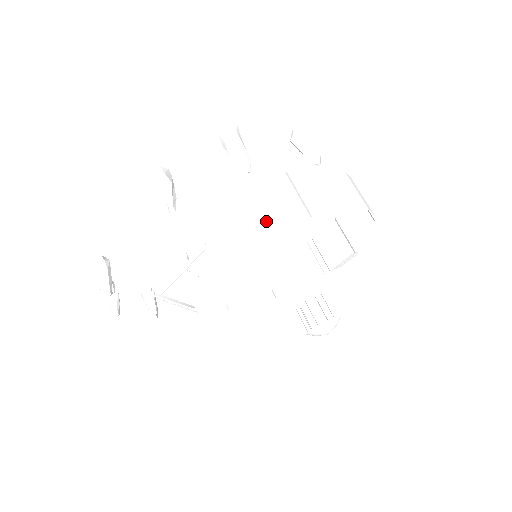
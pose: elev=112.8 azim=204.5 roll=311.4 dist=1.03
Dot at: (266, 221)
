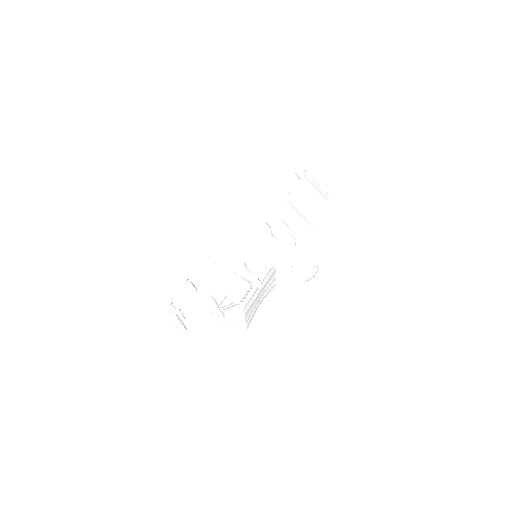
Dot at: (264, 261)
